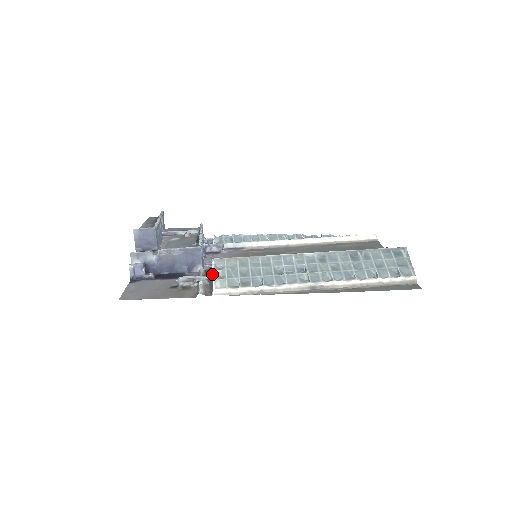
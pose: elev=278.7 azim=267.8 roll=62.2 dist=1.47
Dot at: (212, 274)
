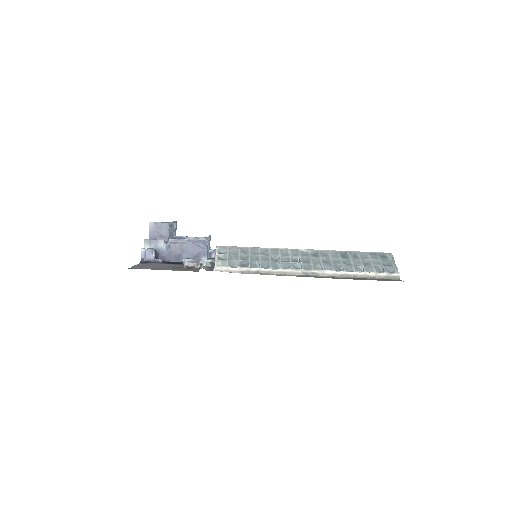
Dot at: (215, 256)
